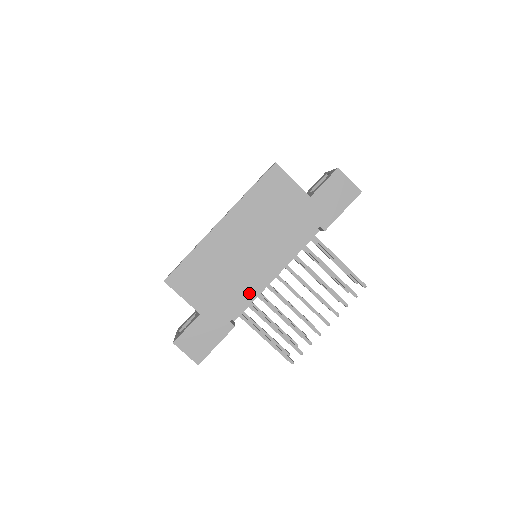
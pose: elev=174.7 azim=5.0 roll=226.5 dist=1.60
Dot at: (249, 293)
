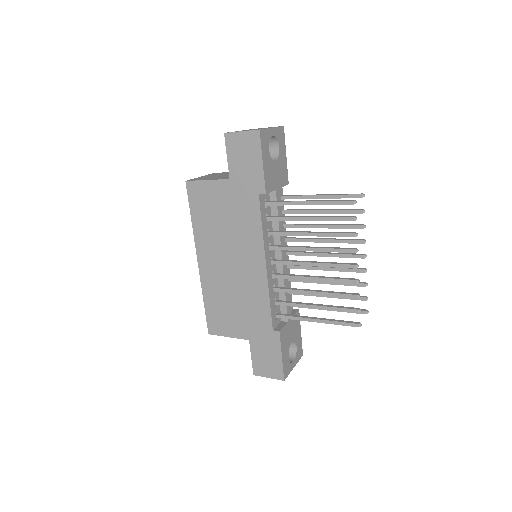
Dot at: (264, 297)
